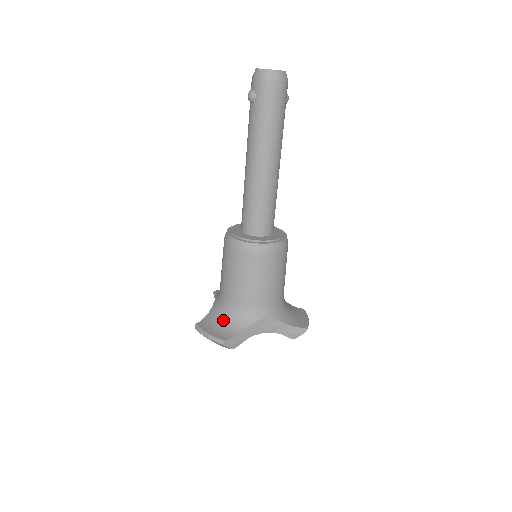
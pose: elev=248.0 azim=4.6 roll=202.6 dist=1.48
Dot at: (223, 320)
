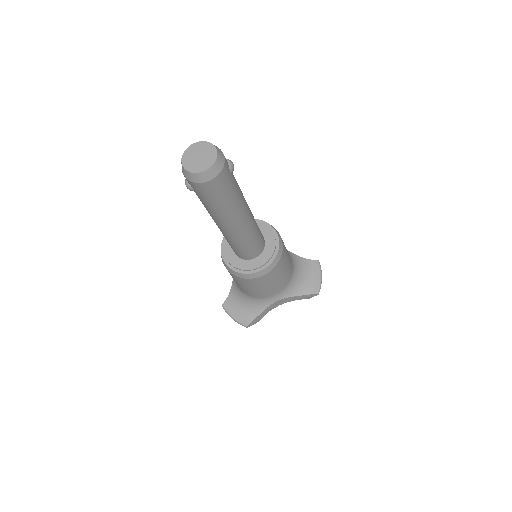
Dot at: (243, 303)
